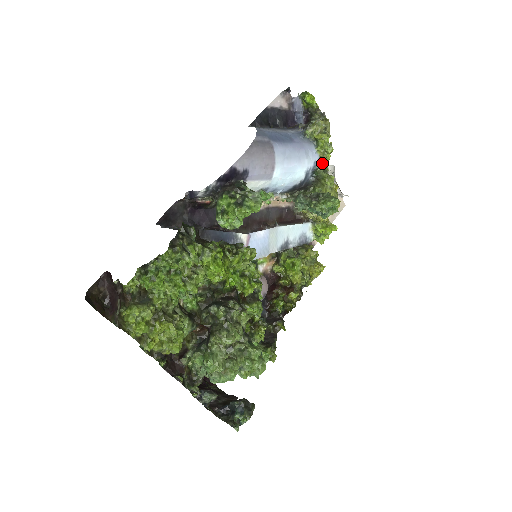
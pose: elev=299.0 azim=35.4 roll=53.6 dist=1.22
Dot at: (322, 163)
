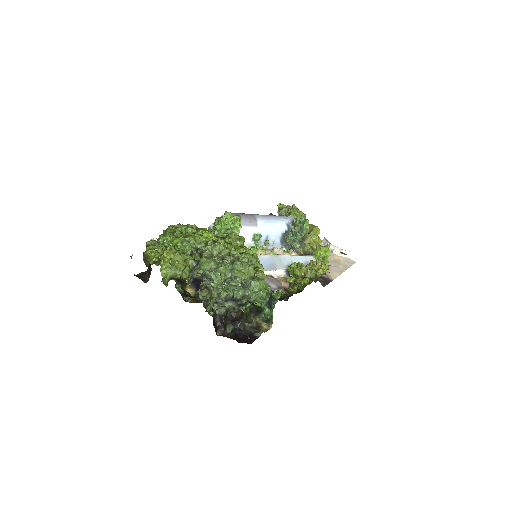
Dot at: occluded
